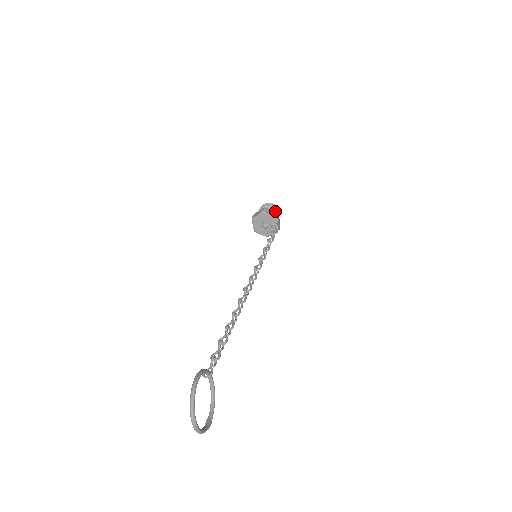
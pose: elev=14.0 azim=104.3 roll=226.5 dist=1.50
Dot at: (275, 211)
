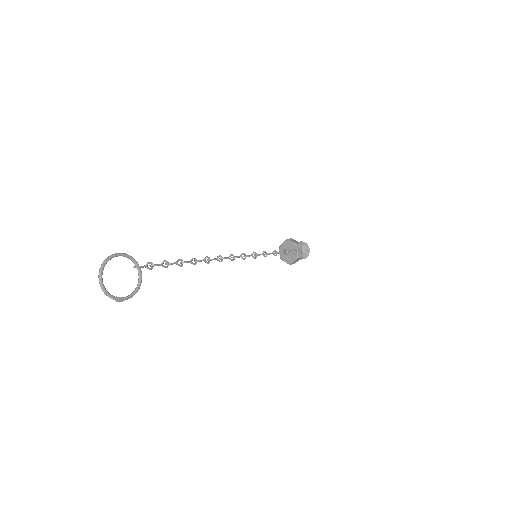
Dot at: (302, 245)
